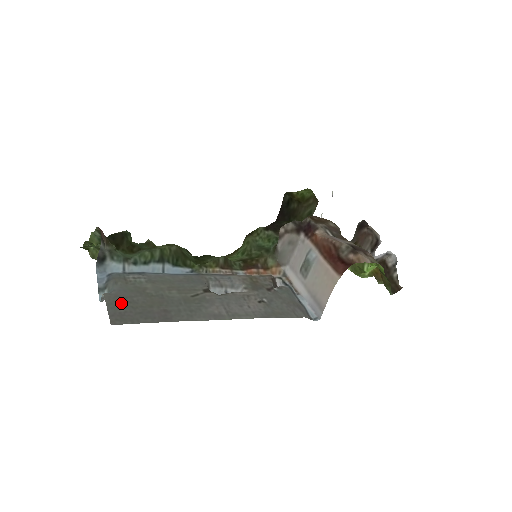
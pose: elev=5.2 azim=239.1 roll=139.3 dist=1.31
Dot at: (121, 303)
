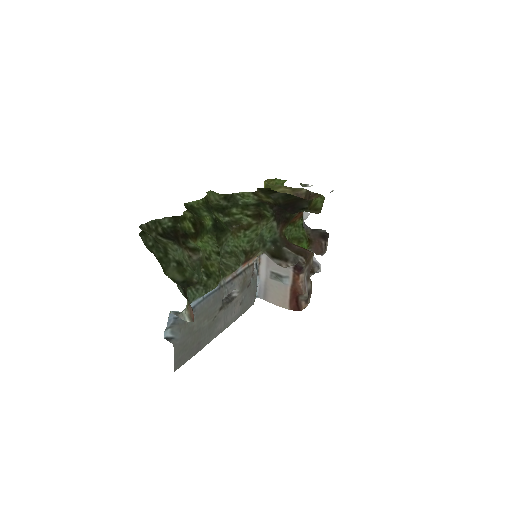
Dot at: (181, 350)
